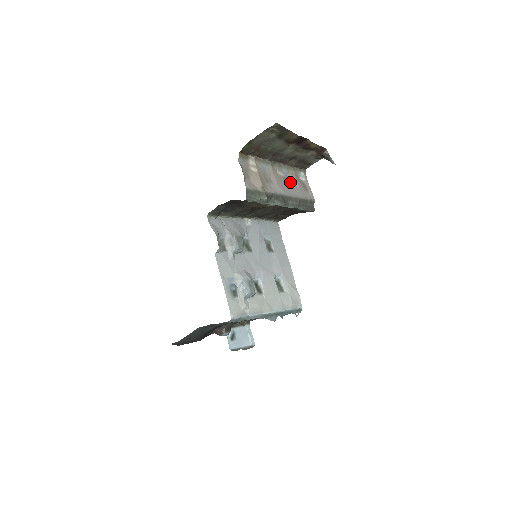
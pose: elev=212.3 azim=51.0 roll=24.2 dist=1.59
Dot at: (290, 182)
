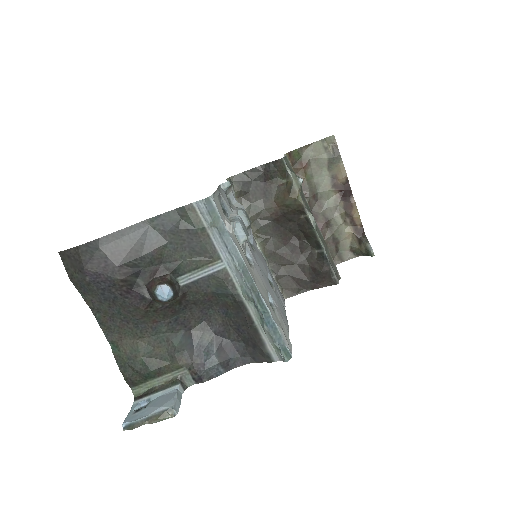
Dot at: occluded
